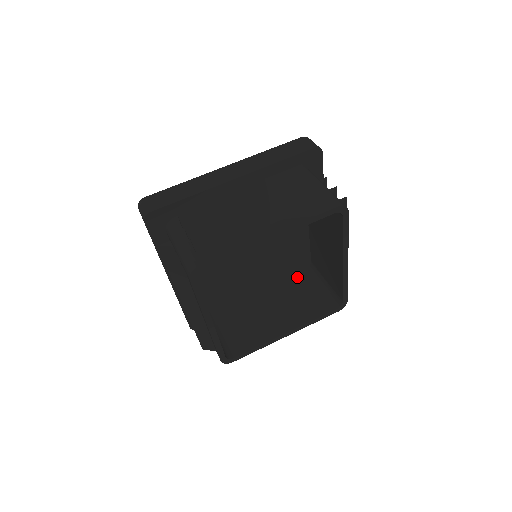
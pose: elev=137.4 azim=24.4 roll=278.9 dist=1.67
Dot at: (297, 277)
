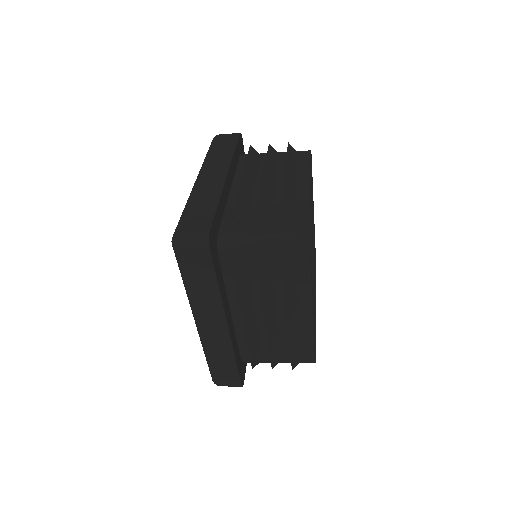
Dot at: occluded
